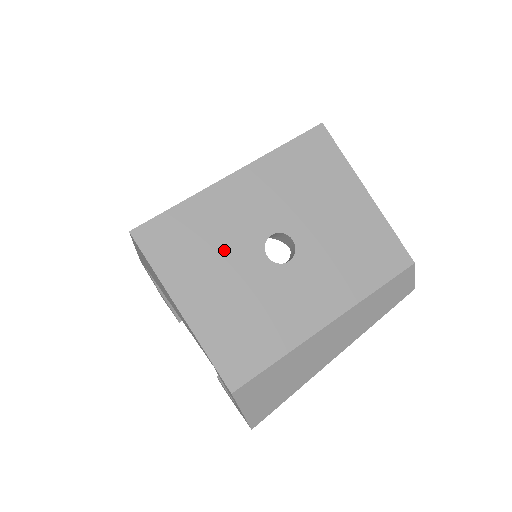
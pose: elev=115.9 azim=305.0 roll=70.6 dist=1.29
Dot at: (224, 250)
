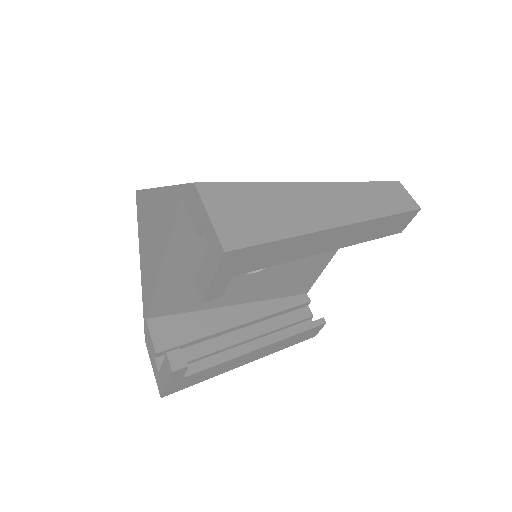
Dot at: occluded
